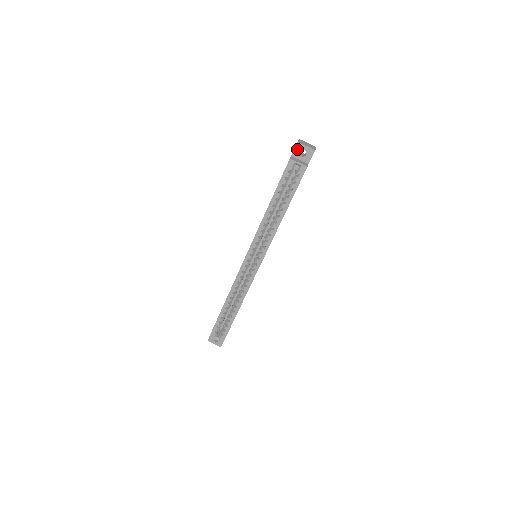
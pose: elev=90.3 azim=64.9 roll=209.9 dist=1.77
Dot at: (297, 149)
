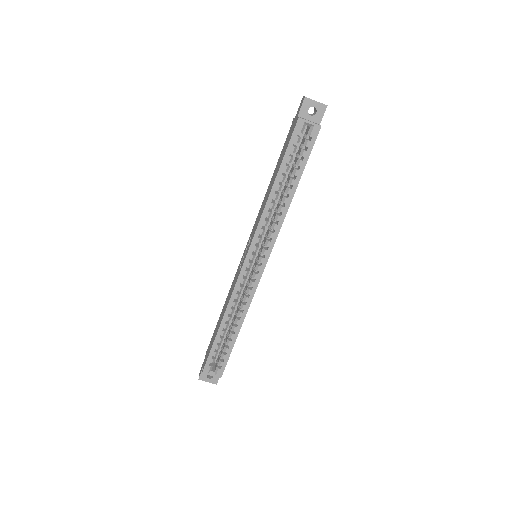
Dot at: (305, 106)
